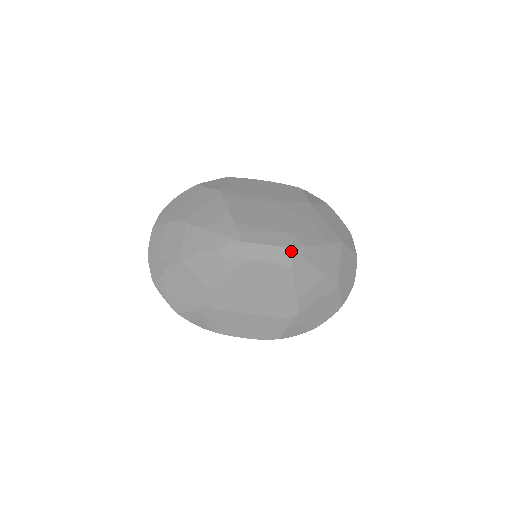
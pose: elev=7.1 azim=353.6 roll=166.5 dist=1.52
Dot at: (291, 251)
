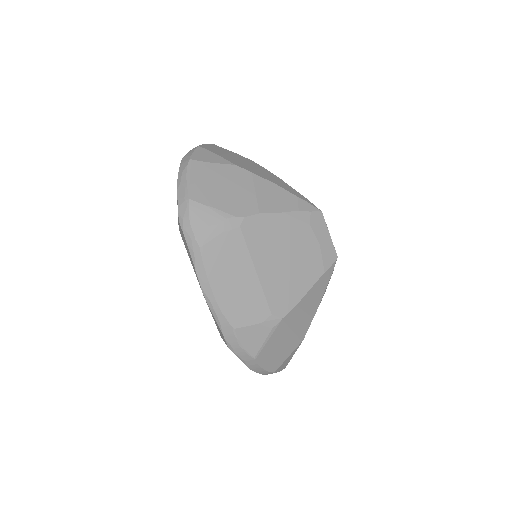
Dot at: (336, 260)
